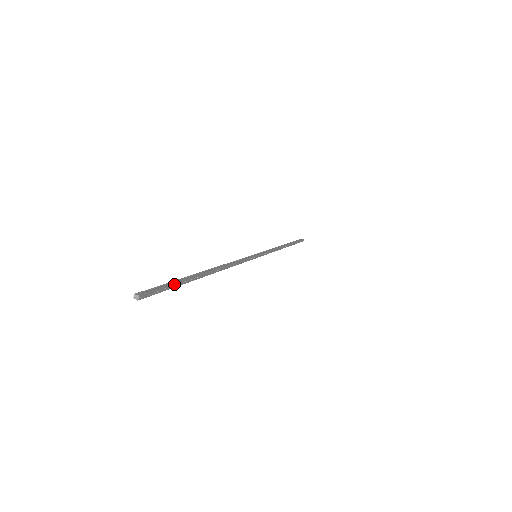
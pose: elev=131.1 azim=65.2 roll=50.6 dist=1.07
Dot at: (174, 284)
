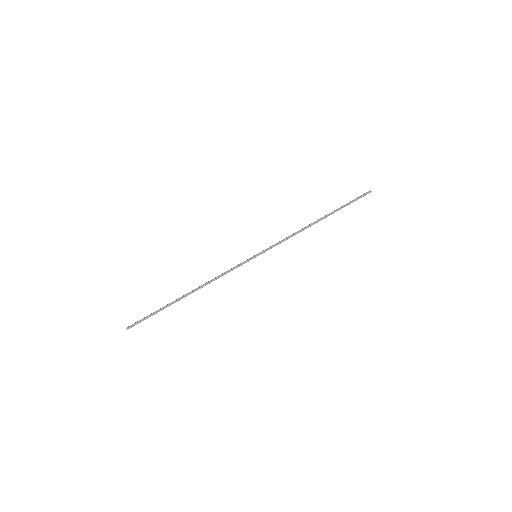
Dot at: occluded
